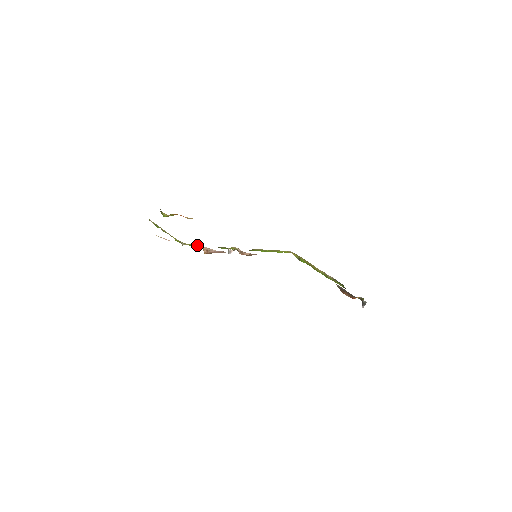
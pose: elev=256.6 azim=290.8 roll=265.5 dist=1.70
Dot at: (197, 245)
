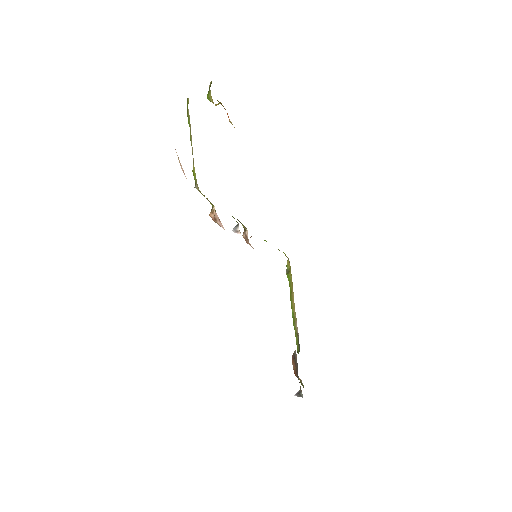
Dot at: occluded
